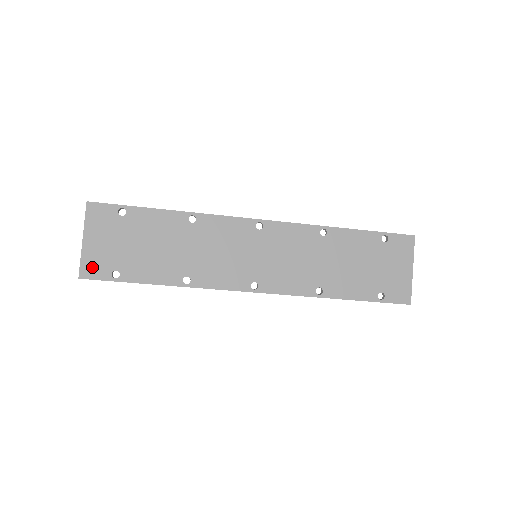
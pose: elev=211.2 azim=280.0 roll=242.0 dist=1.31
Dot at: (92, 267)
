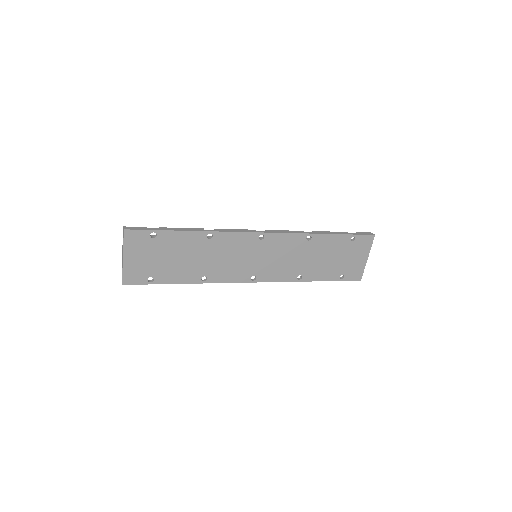
Dot at: (132, 276)
